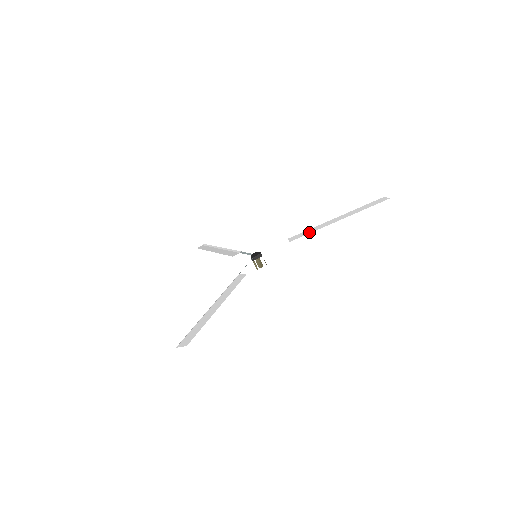
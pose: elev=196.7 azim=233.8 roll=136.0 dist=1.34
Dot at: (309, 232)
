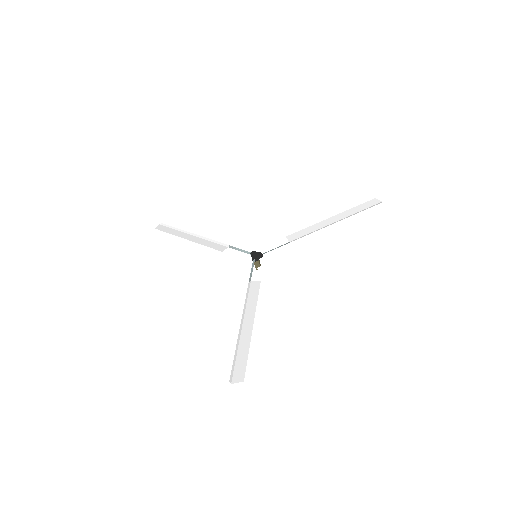
Dot at: (308, 232)
